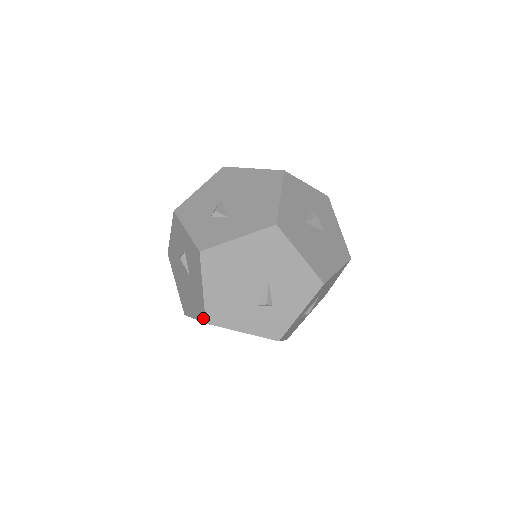
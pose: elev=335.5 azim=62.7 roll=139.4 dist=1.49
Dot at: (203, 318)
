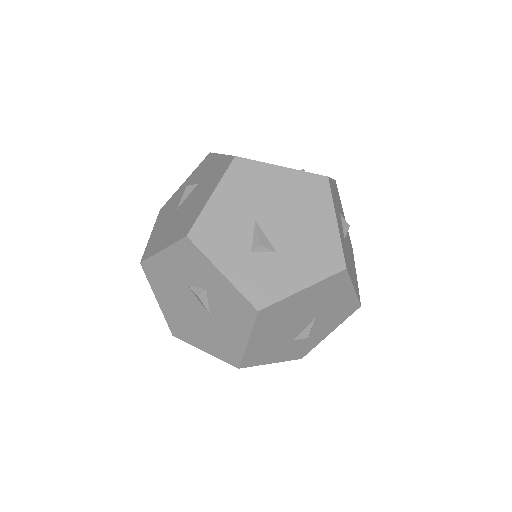
Dot at: (234, 362)
